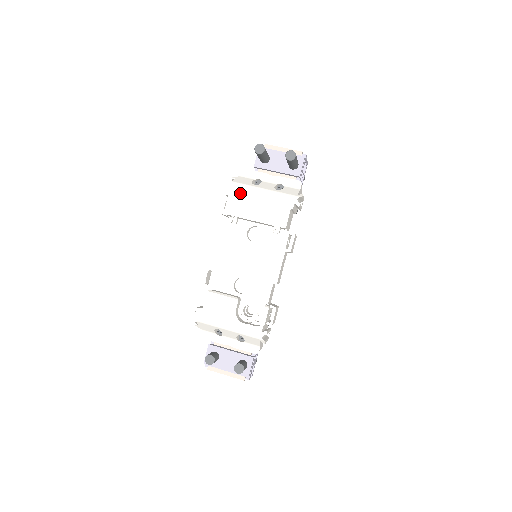
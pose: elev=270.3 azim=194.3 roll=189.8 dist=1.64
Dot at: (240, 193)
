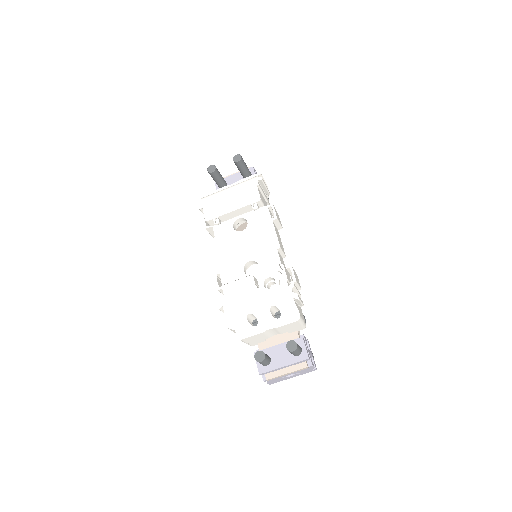
Dot at: (211, 201)
